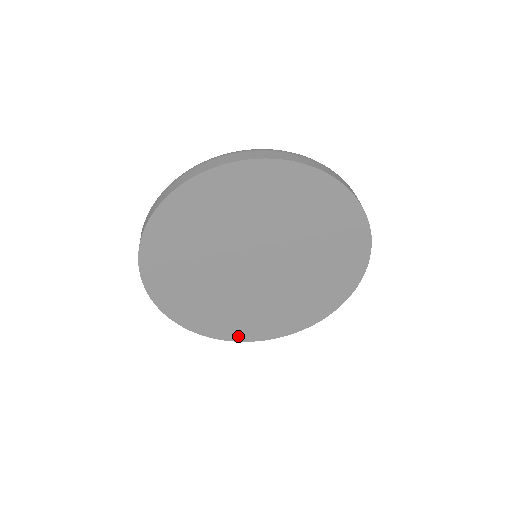
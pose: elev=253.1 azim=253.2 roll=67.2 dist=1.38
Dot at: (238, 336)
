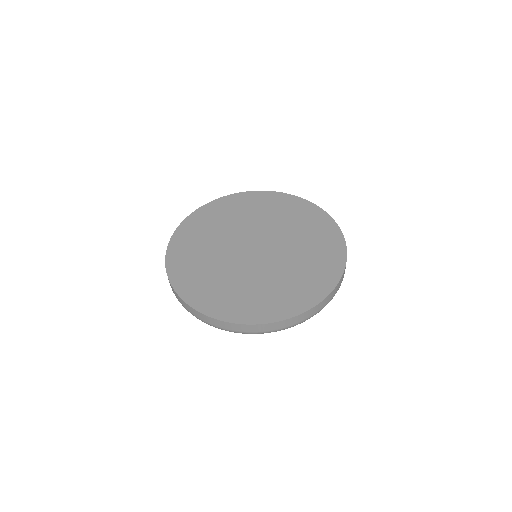
Dot at: (273, 316)
